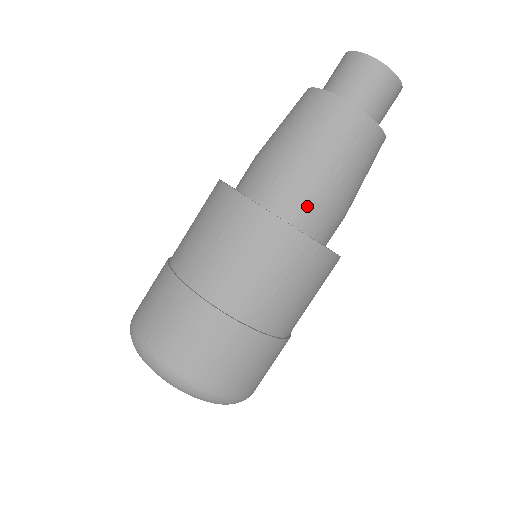
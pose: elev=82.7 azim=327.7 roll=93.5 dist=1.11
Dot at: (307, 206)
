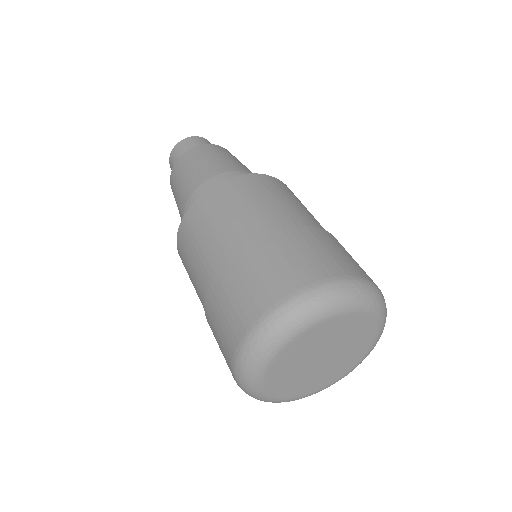
Dot at: occluded
